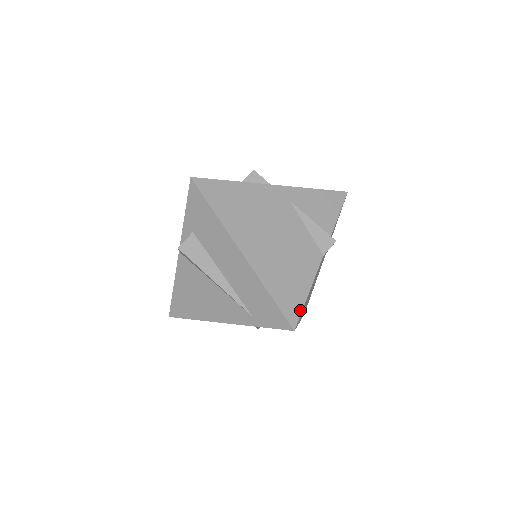
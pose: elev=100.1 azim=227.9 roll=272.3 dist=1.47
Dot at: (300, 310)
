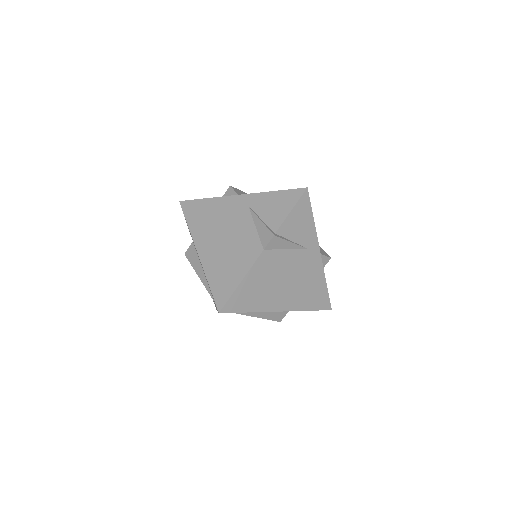
Dot at: (229, 296)
